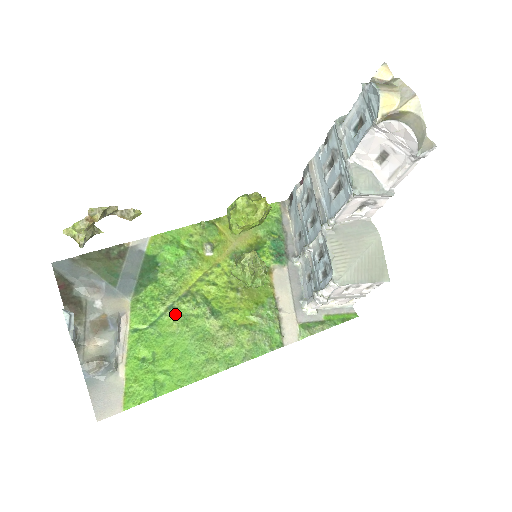
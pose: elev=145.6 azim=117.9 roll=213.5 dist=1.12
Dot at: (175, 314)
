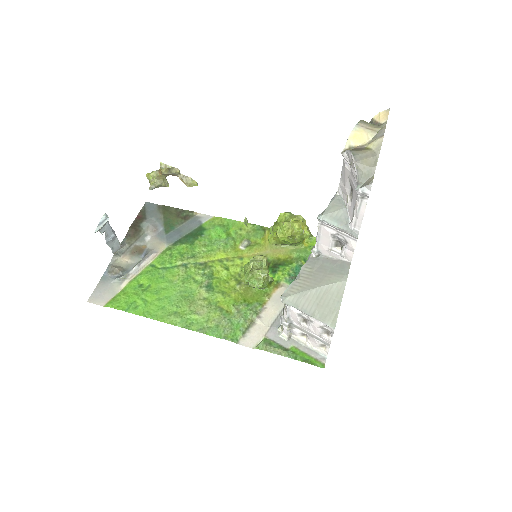
Dot at: (183, 271)
